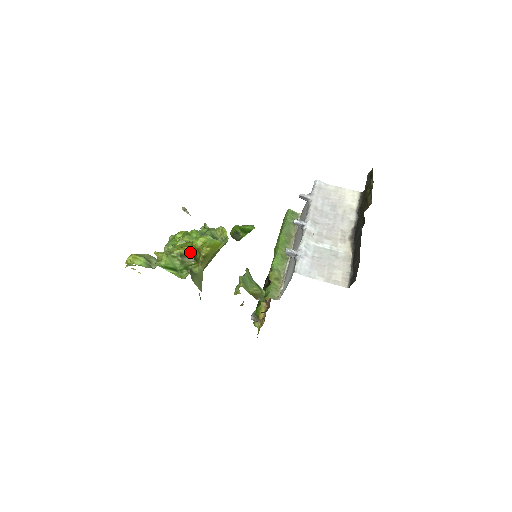
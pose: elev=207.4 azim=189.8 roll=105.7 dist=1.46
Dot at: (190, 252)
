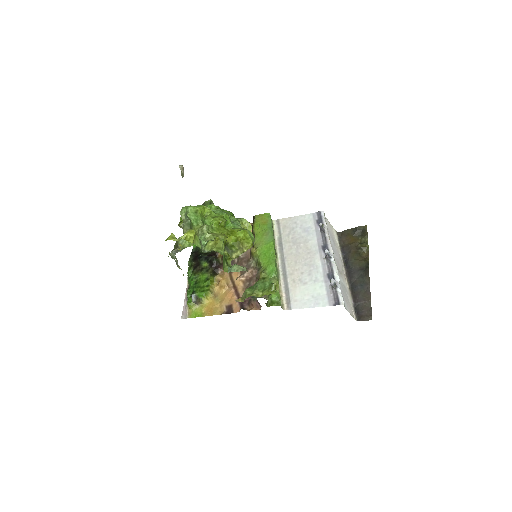
Dot at: (228, 241)
